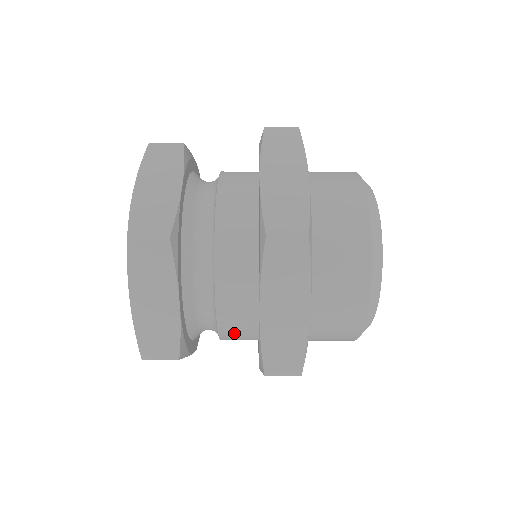
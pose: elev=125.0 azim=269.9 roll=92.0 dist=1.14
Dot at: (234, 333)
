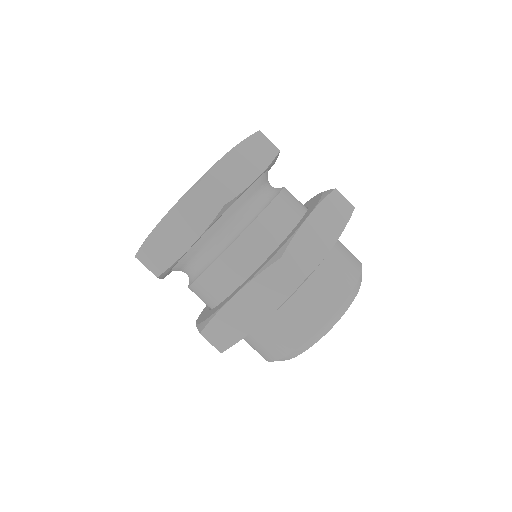
Dot at: occluded
